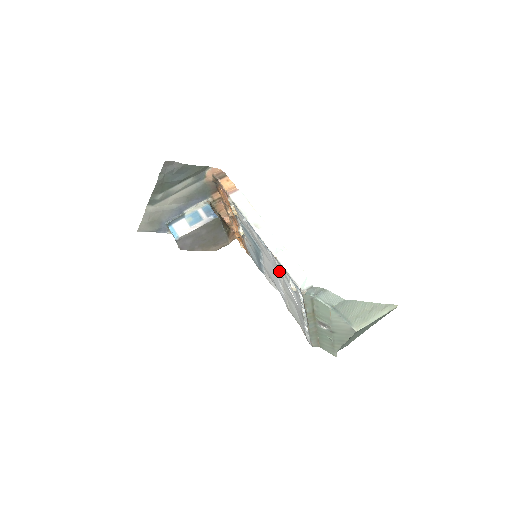
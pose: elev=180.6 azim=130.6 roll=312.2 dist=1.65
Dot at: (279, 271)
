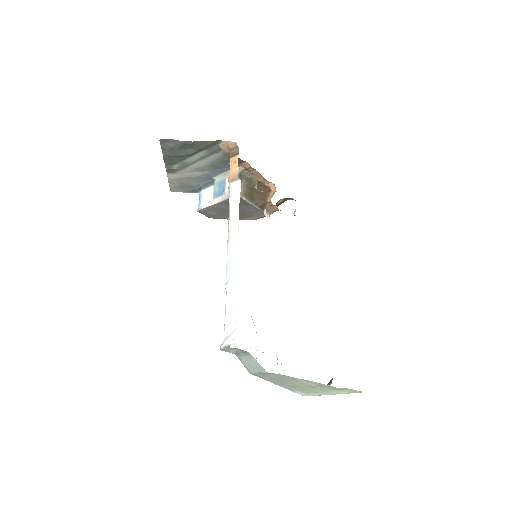
Dot at: occluded
